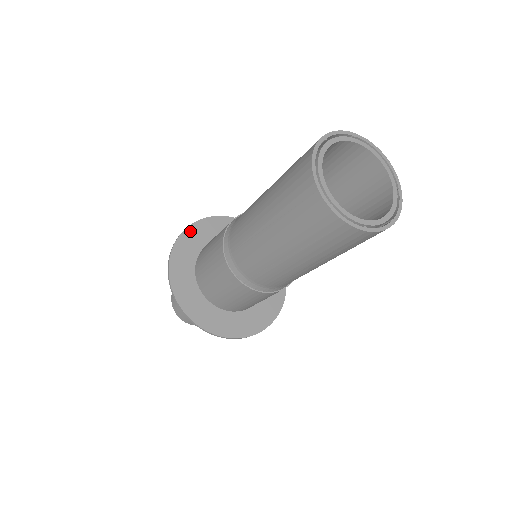
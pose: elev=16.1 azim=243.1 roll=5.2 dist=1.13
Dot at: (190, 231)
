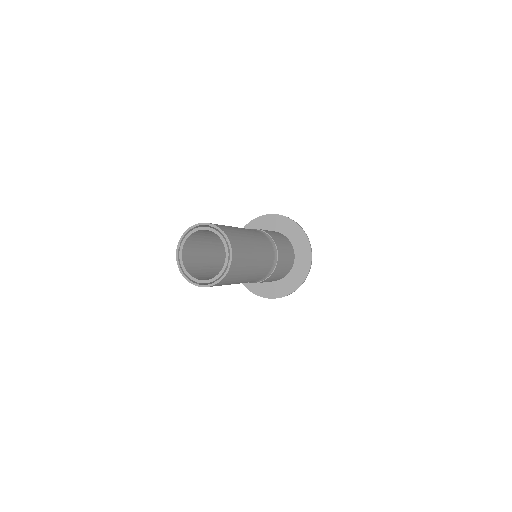
Dot at: (253, 223)
